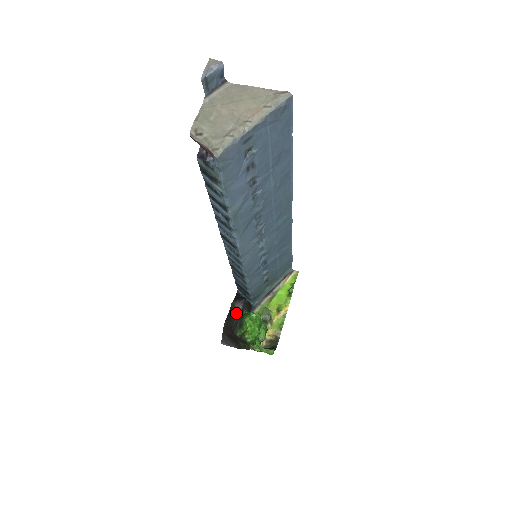
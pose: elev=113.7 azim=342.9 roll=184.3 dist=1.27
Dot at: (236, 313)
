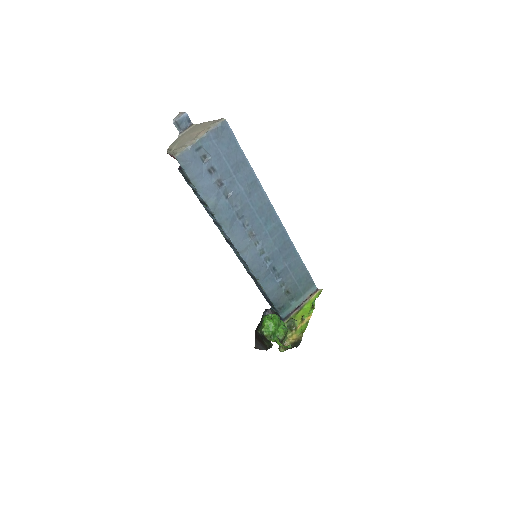
Dot at: occluded
